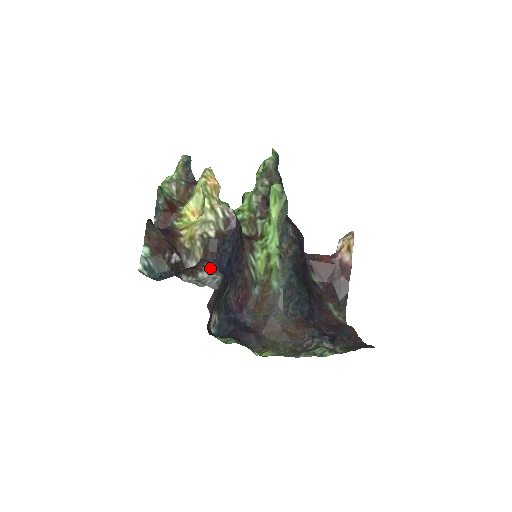
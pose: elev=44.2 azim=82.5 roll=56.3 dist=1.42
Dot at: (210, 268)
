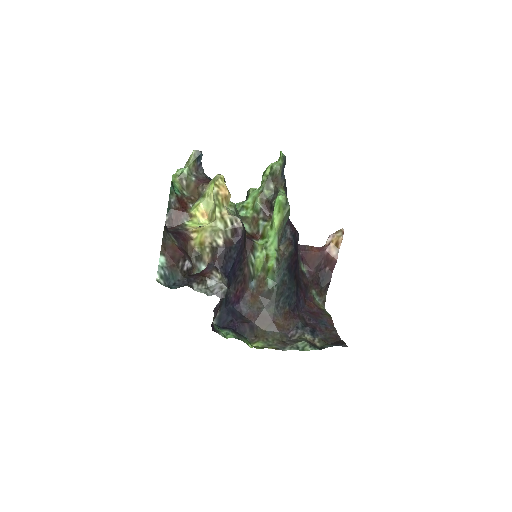
Dot at: (217, 276)
